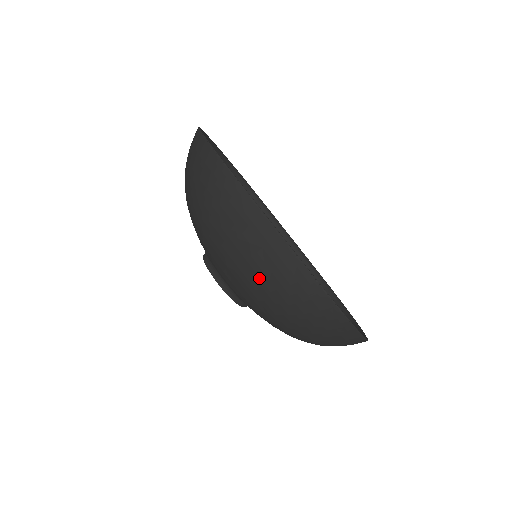
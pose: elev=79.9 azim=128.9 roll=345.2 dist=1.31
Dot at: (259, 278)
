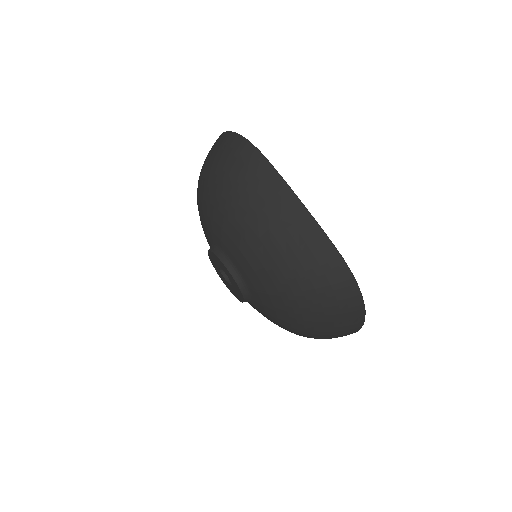
Dot at: (285, 253)
